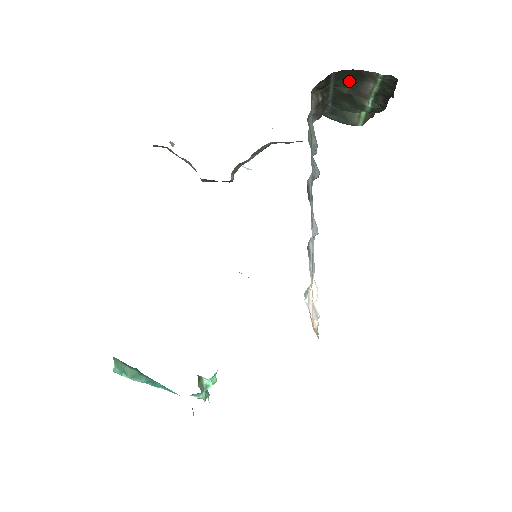
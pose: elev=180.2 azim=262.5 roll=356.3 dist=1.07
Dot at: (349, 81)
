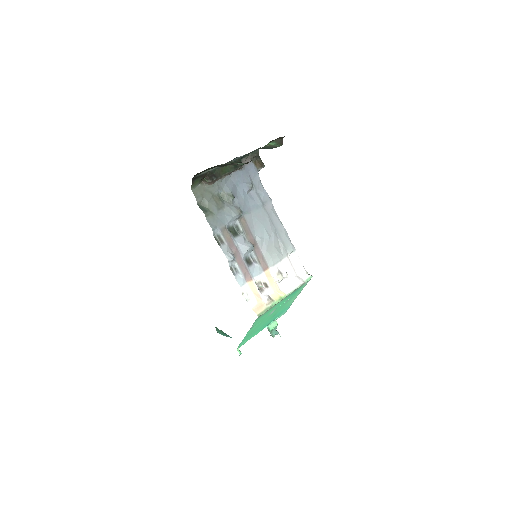
Dot at: occluded
